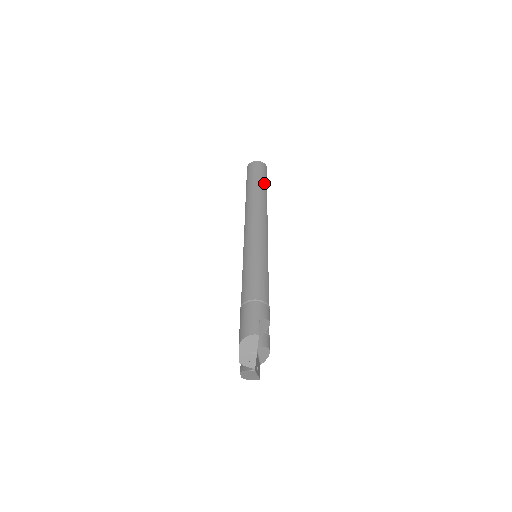
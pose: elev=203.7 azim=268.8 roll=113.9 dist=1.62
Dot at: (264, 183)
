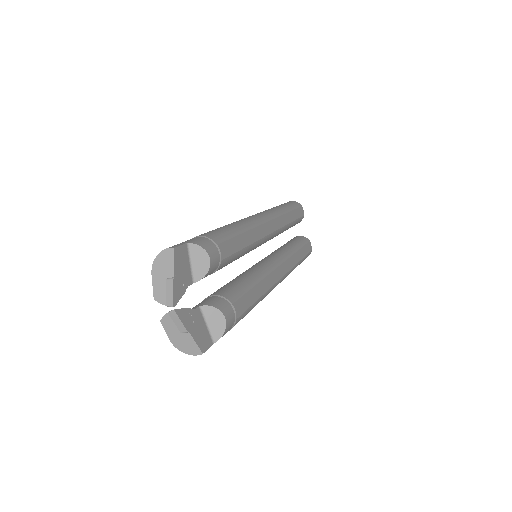
Dot at: (287, 207)
